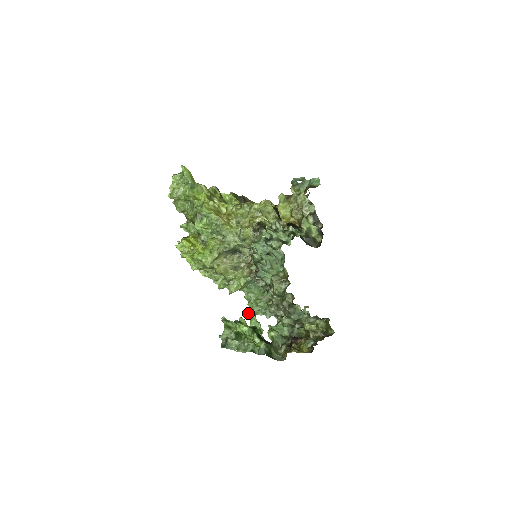
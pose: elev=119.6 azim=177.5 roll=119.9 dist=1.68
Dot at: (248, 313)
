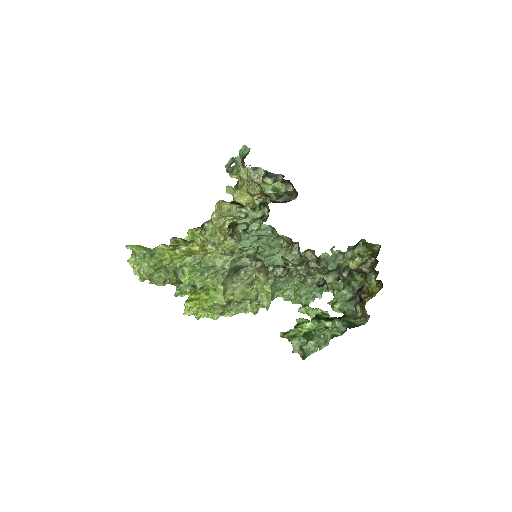
Dot at: (299, 310)
